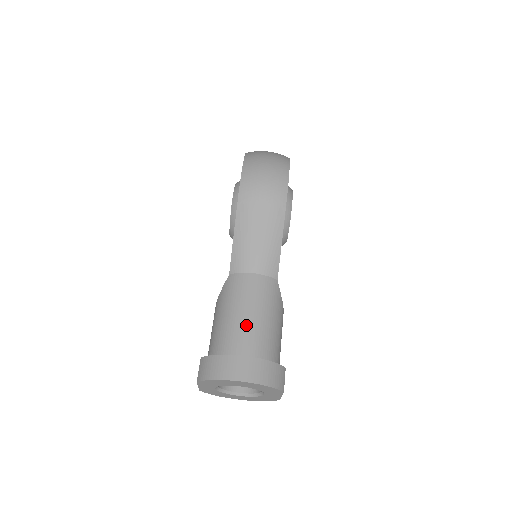
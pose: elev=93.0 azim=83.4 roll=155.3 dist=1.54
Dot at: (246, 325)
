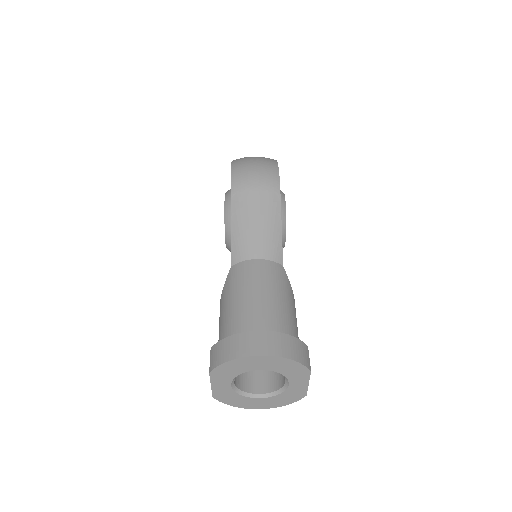
Dot at: (257, 305)
